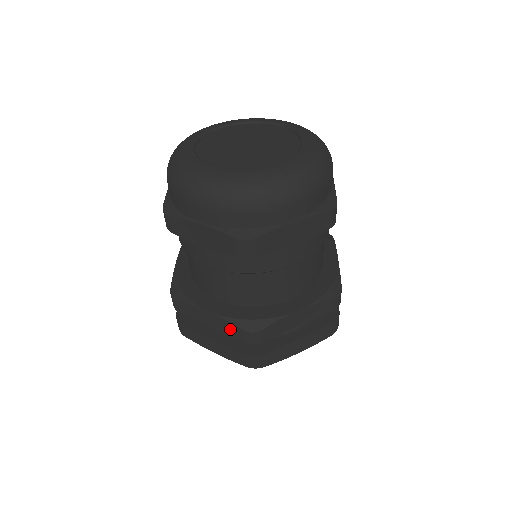
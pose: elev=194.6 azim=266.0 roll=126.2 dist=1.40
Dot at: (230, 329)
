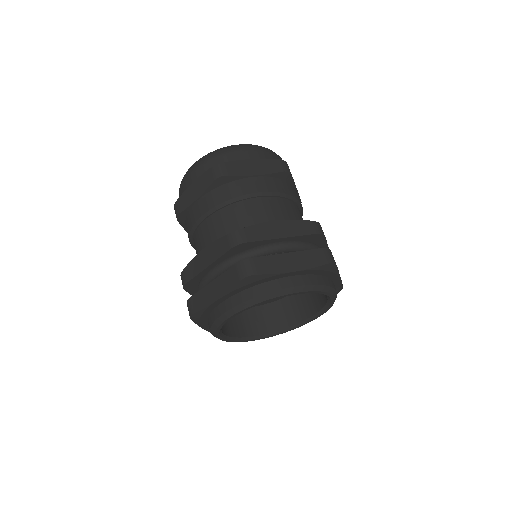
Dot at: (220, 247)
